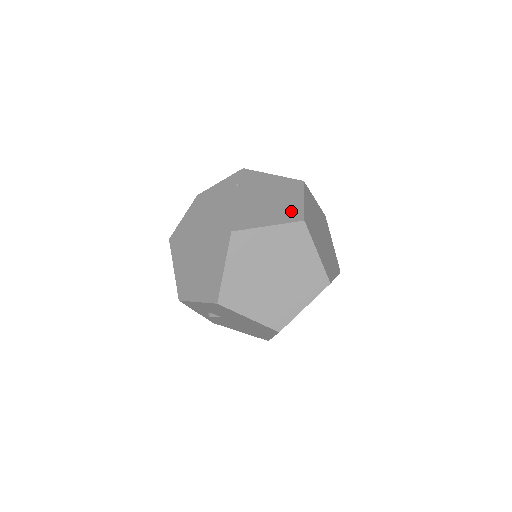
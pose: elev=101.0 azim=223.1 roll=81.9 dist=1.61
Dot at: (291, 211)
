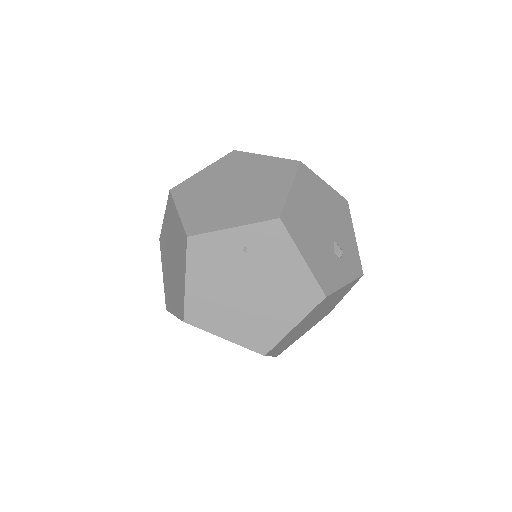
Dot at: (264, 335)
